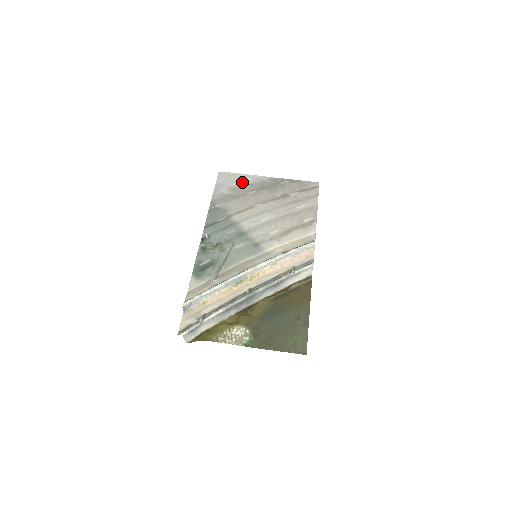
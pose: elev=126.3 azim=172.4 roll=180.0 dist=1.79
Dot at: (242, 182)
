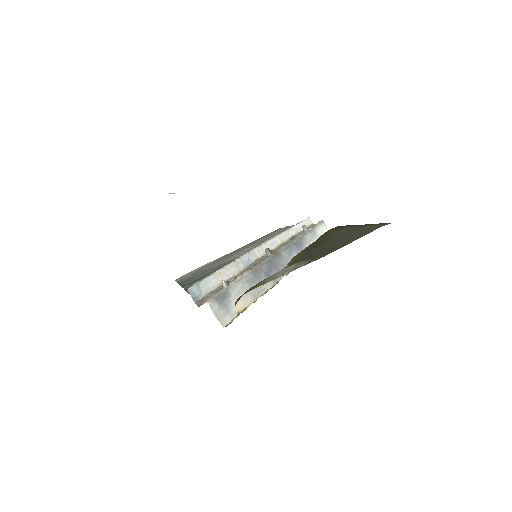
Dot at: (203, 266)
